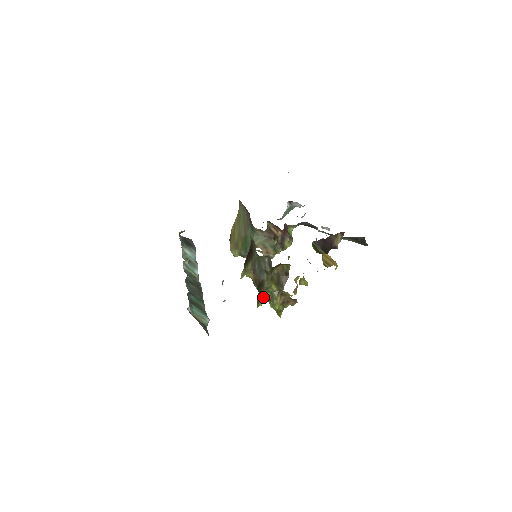
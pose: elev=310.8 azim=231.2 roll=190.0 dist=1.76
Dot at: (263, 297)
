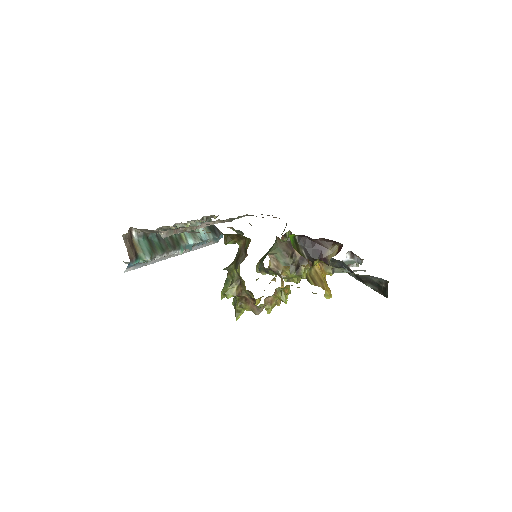
Dot at: (226, 283)
